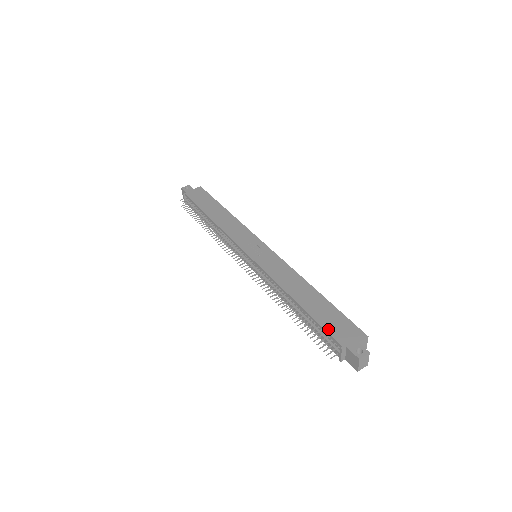
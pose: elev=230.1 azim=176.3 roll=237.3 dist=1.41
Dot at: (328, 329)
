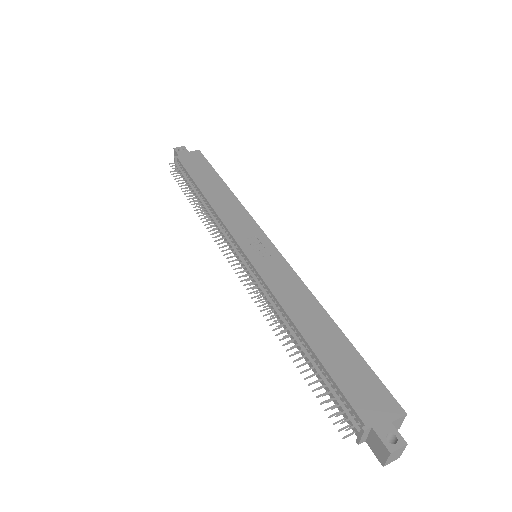
Dot at: (346, 391)
